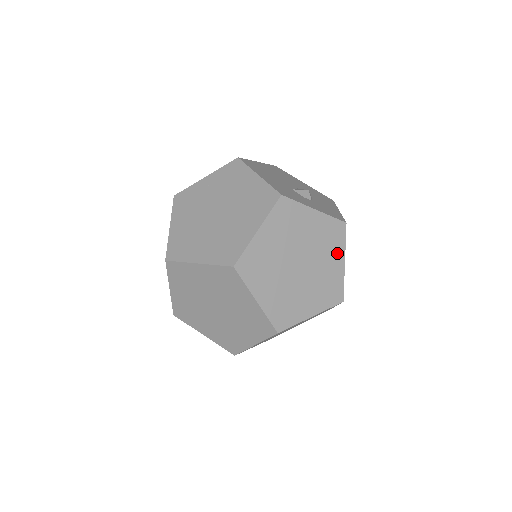
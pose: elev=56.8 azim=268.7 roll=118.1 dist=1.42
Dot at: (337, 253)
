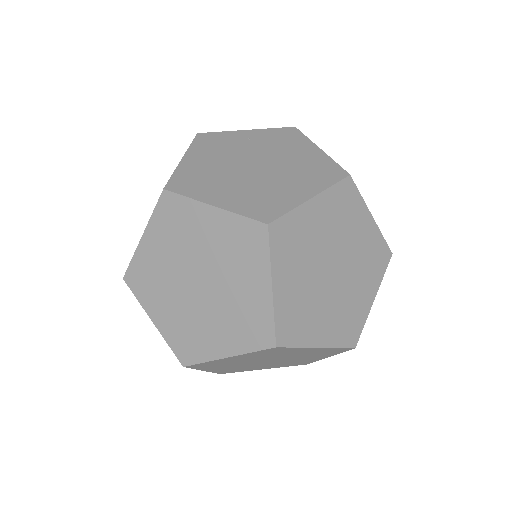
Dot at: (372, 283)
